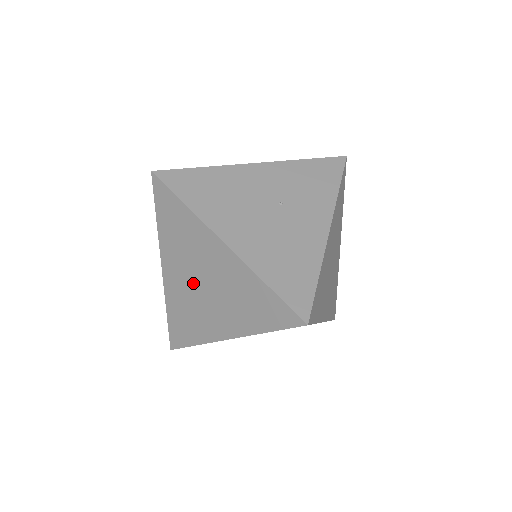
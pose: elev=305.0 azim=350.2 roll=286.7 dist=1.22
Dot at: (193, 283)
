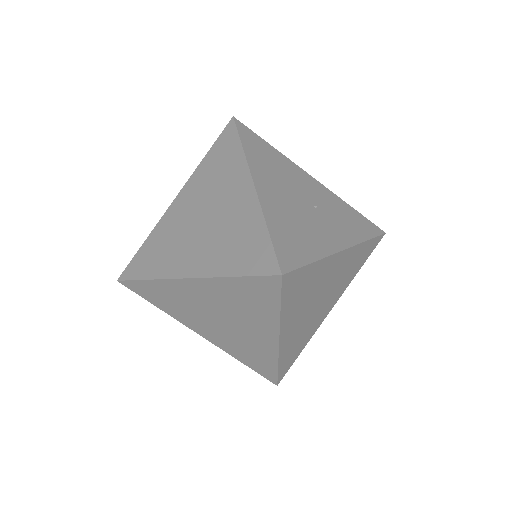
Dot at: (195, 216)
